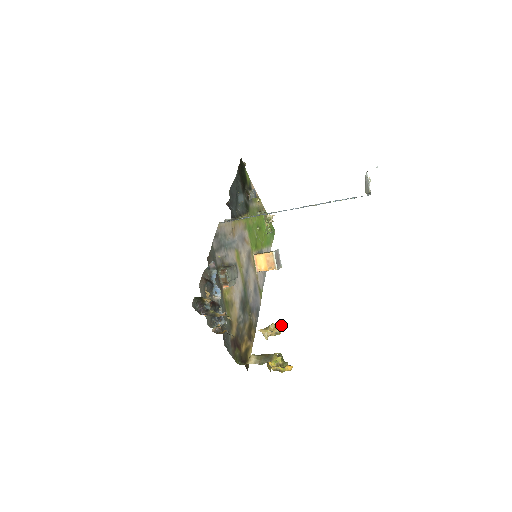
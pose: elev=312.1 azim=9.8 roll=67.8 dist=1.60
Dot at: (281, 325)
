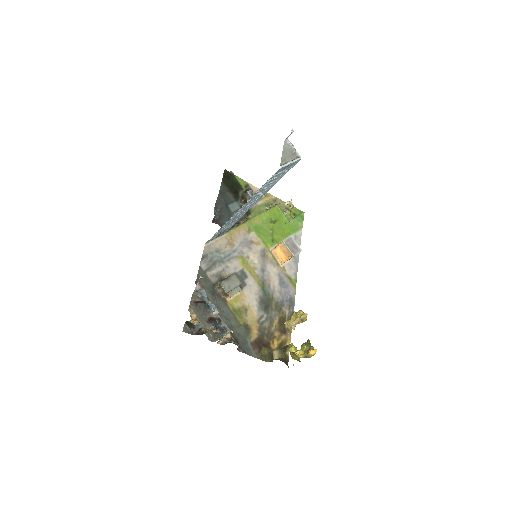
Dot at: (302, 311)
